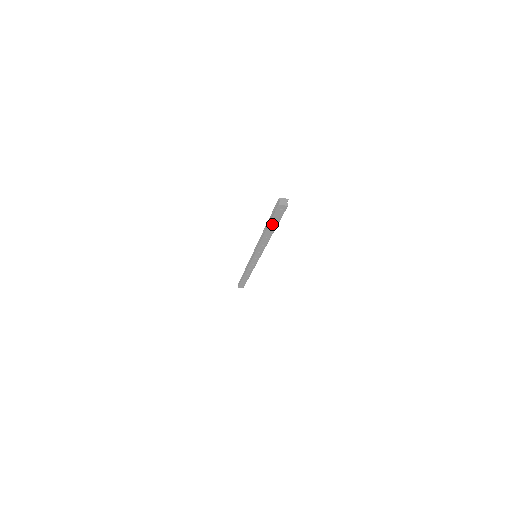
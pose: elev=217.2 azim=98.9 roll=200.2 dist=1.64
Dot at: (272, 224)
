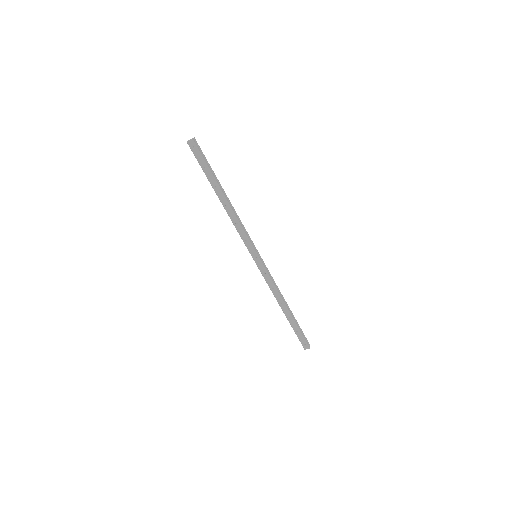
Dot at: (209, 178)
